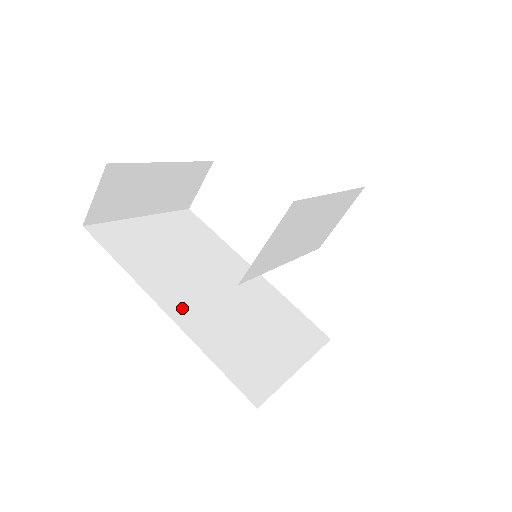
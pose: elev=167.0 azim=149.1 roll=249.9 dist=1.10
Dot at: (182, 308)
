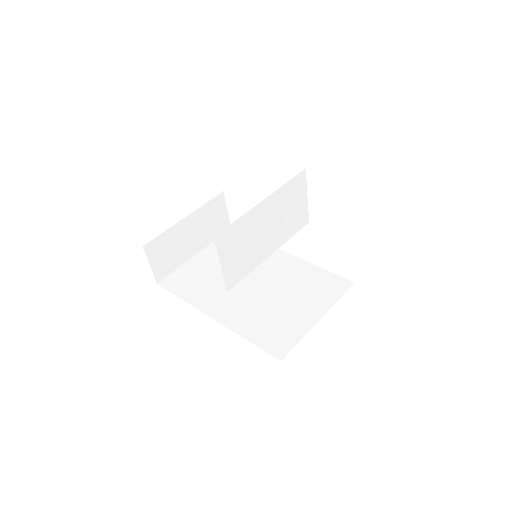
Dot at: (226, 311)
